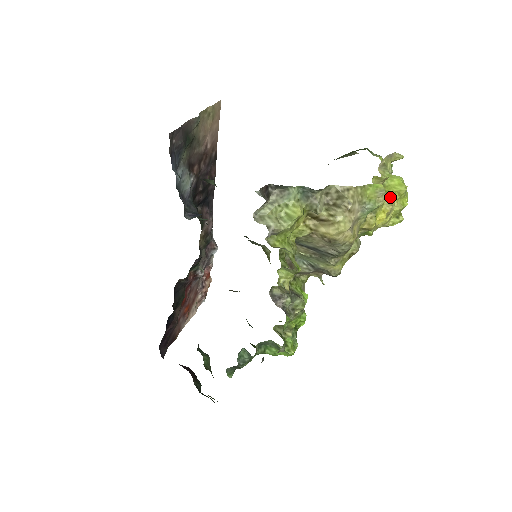
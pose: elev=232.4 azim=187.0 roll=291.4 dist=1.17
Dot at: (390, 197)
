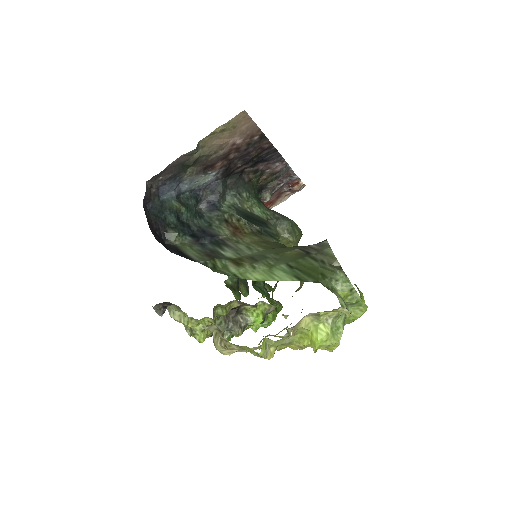
Dot at: (302, 344)
